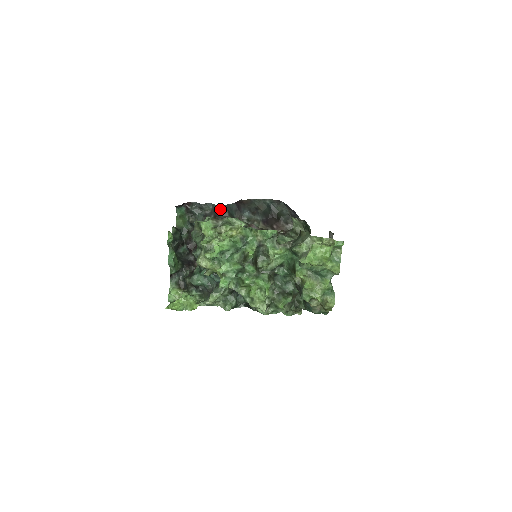
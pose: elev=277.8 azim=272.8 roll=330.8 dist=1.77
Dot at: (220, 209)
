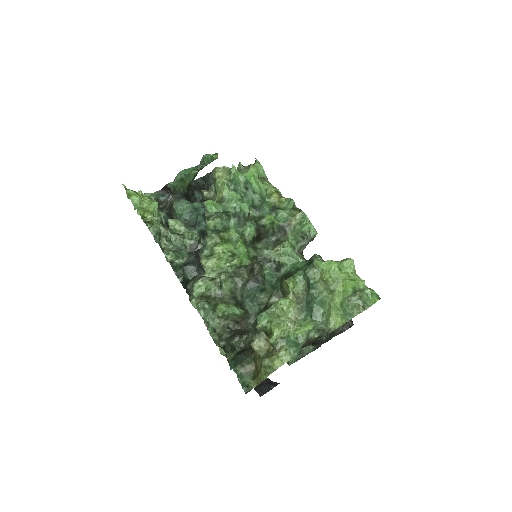
Dot at: occluded
